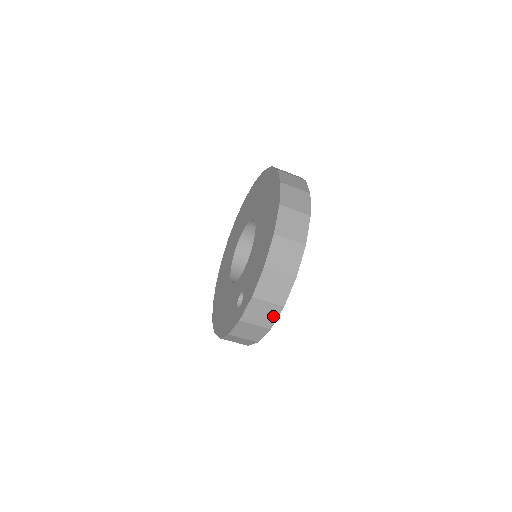
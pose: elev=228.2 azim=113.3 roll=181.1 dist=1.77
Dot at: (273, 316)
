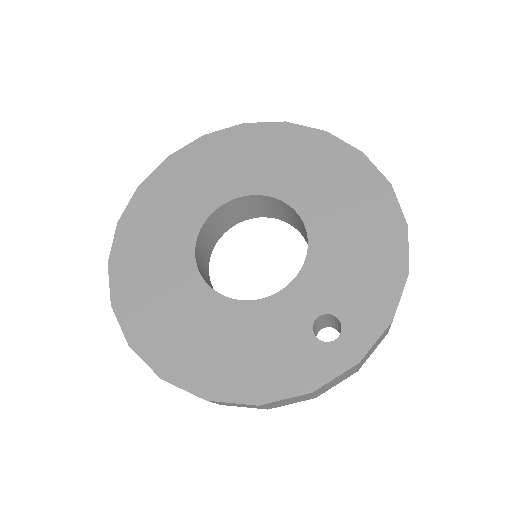
Dot at: (374, 349)
